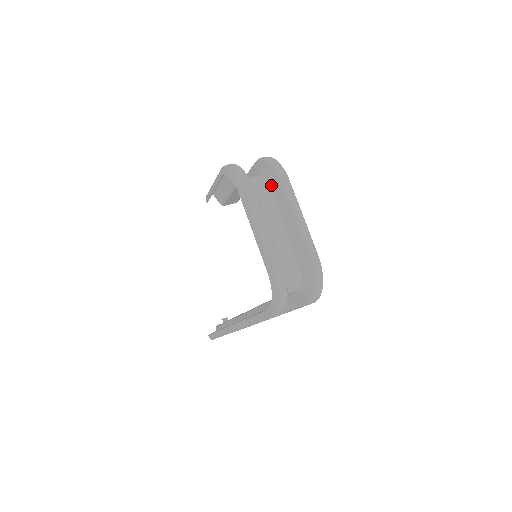
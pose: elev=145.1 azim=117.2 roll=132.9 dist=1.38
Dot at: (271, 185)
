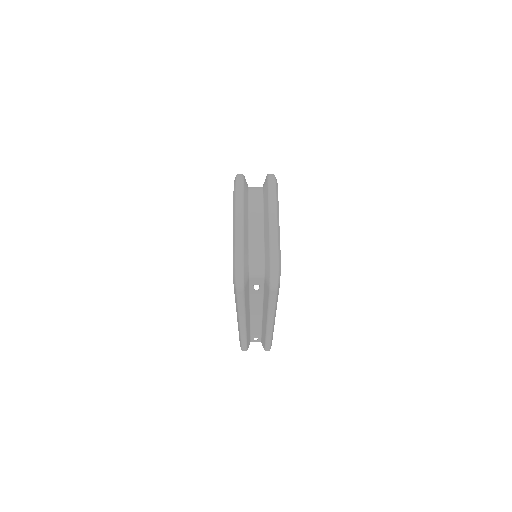
Dot at: (264, 192)
